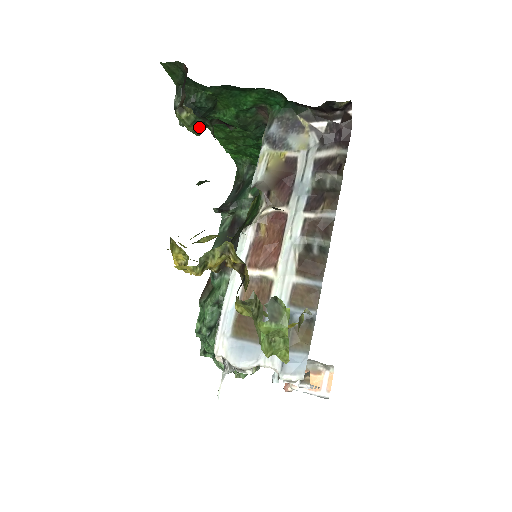
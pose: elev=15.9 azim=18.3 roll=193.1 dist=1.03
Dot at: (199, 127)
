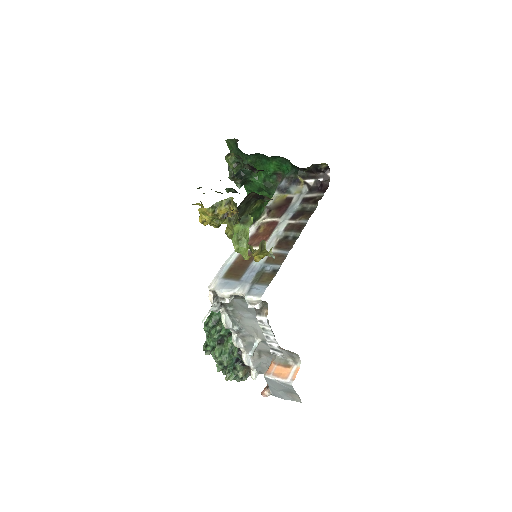
Dot at: (236, 166)
